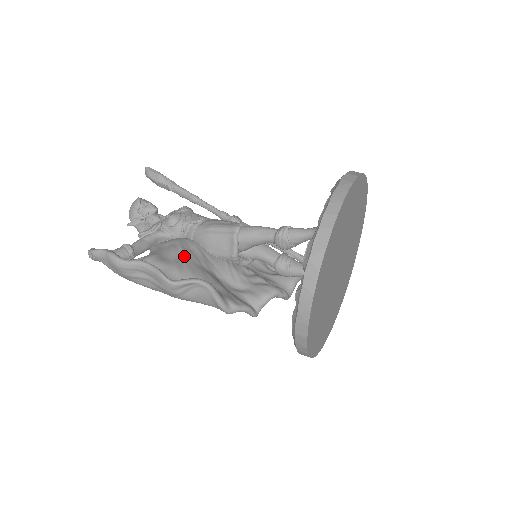
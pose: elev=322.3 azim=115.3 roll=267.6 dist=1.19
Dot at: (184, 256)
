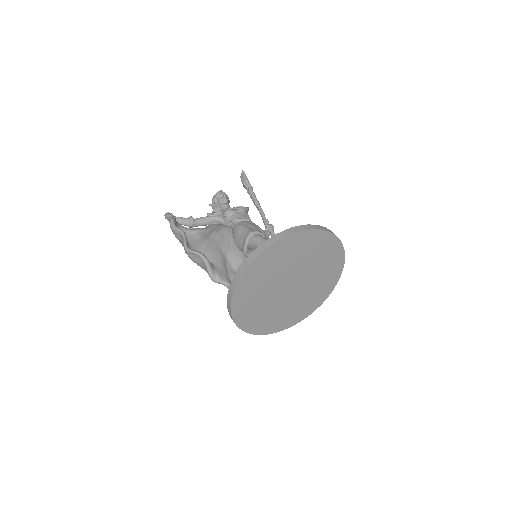
Dot at: (215, 237)
